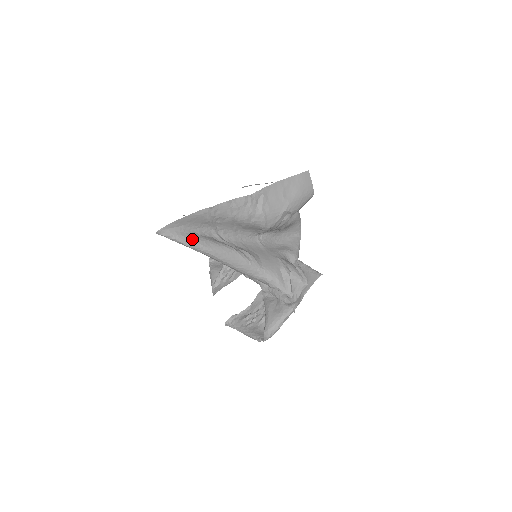
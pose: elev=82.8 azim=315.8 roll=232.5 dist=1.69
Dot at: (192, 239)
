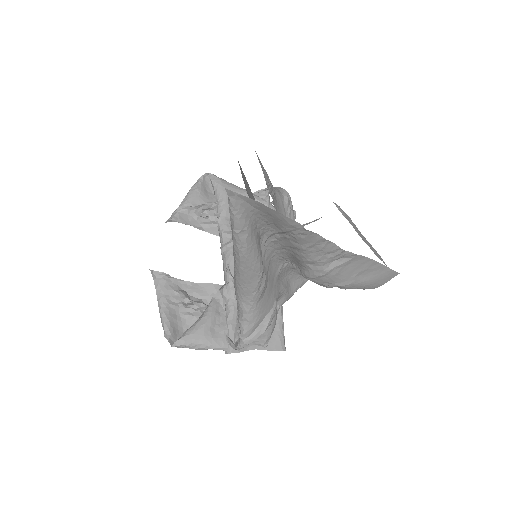
Dot at: (247, 231)
